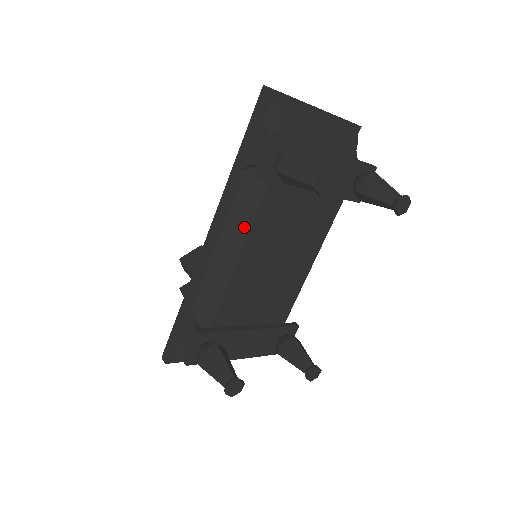
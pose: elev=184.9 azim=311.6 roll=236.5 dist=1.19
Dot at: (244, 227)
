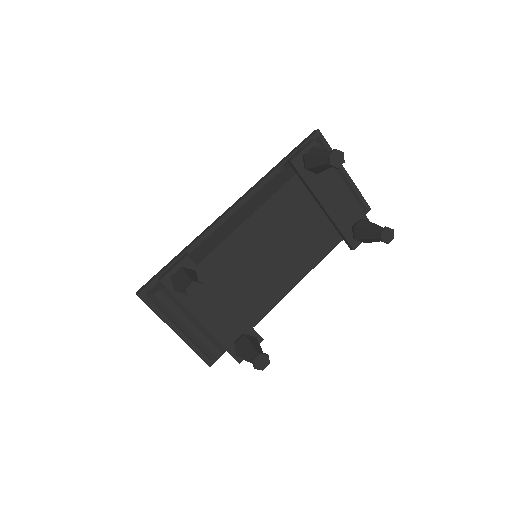
Dot at: (263, 200)
